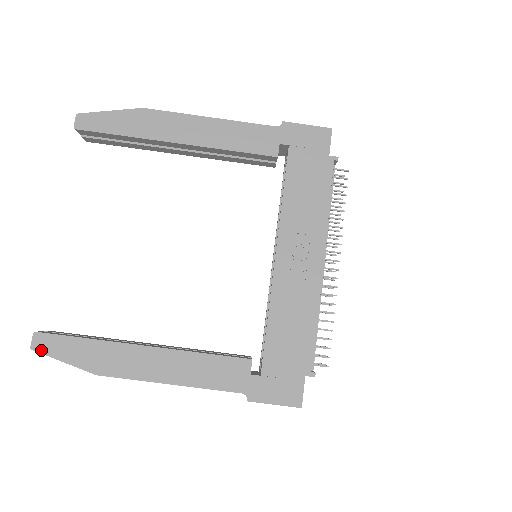
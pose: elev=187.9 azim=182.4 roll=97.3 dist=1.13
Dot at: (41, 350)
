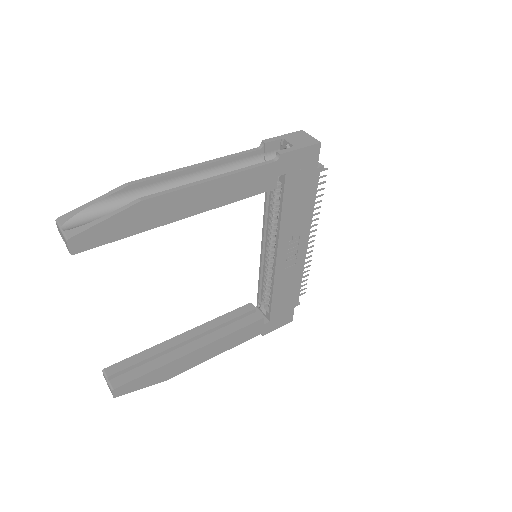
Dot at: (122, 394)
